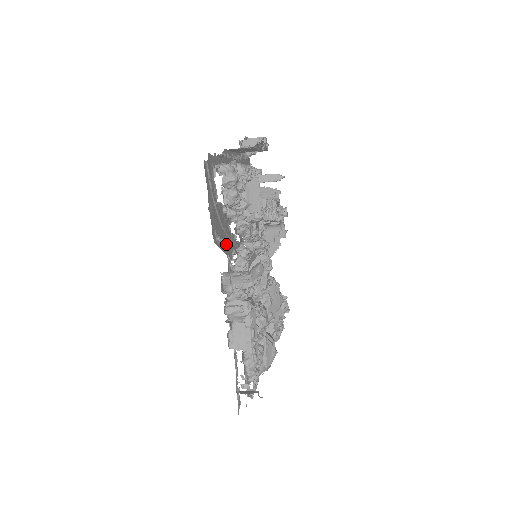
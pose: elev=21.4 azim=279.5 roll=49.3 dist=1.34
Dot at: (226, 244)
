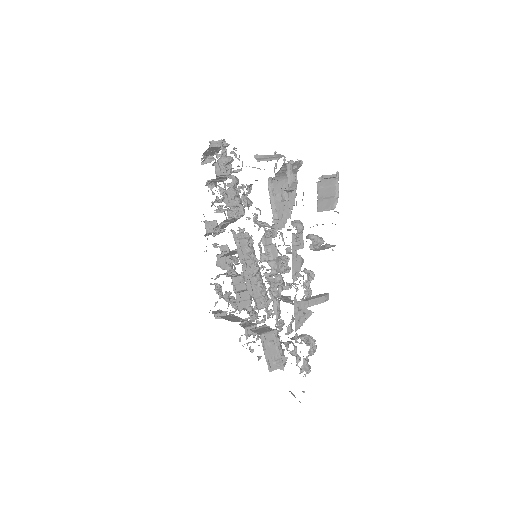
Dot at: (265, 339)
